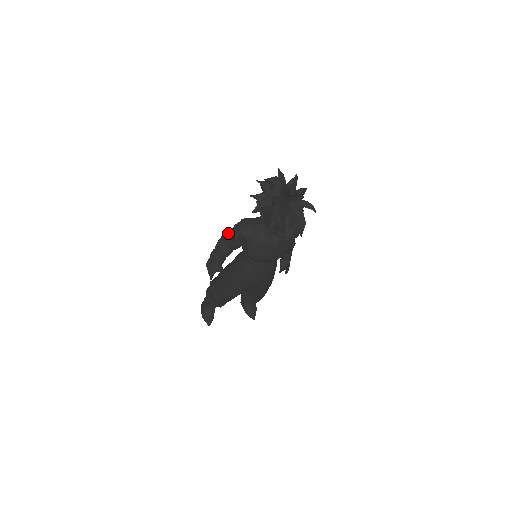
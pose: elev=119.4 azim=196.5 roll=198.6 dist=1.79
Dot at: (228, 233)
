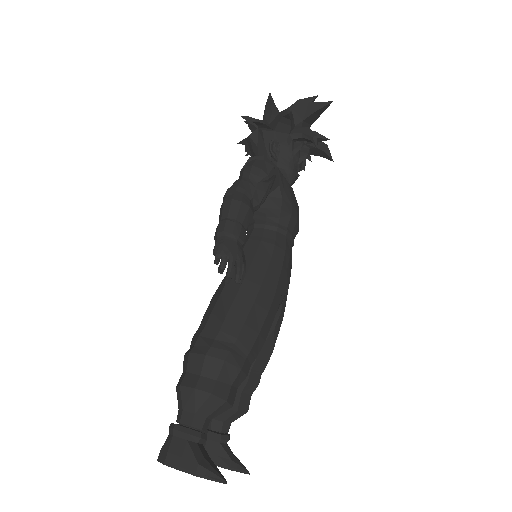
Dot at: (241, 179)
